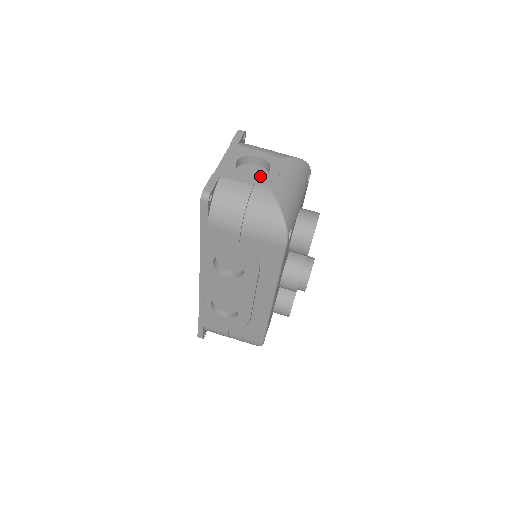
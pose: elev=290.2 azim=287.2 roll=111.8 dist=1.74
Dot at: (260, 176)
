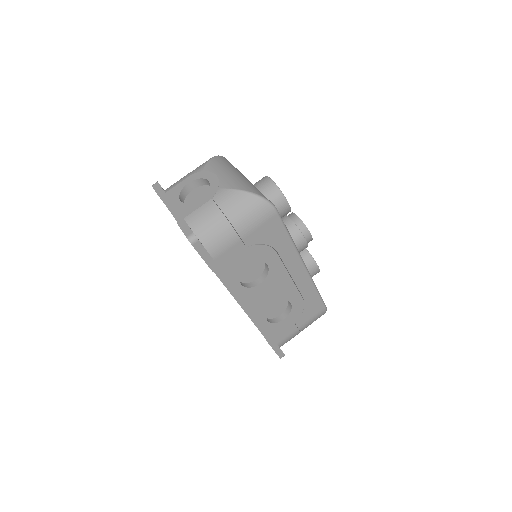
Dot at: (205, 193)
